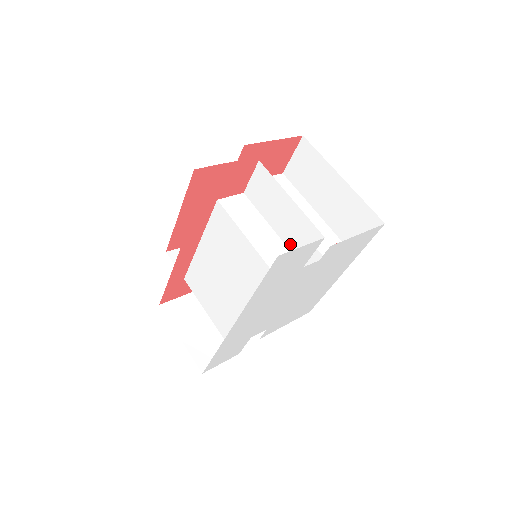
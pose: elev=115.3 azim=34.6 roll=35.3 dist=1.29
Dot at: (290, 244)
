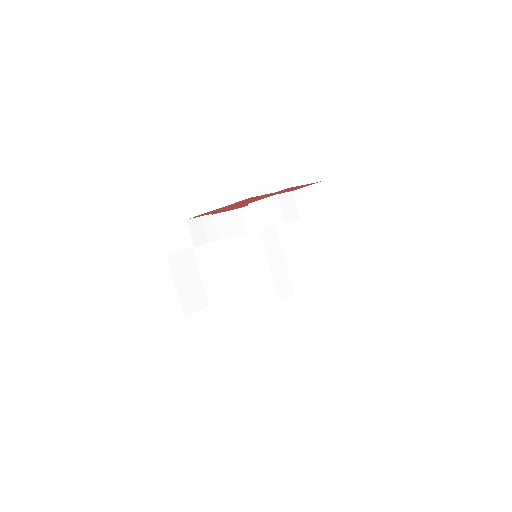
Dot at: (293, 277)
